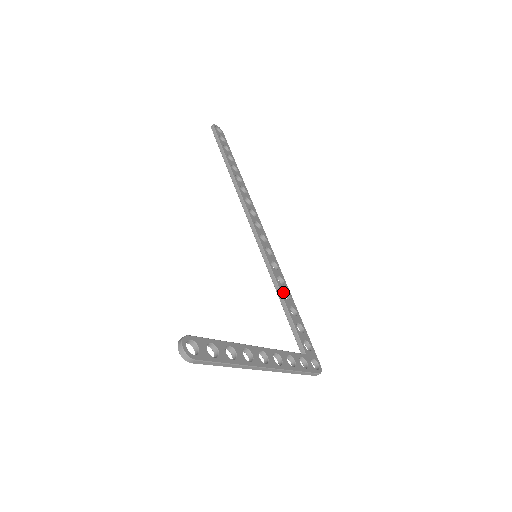
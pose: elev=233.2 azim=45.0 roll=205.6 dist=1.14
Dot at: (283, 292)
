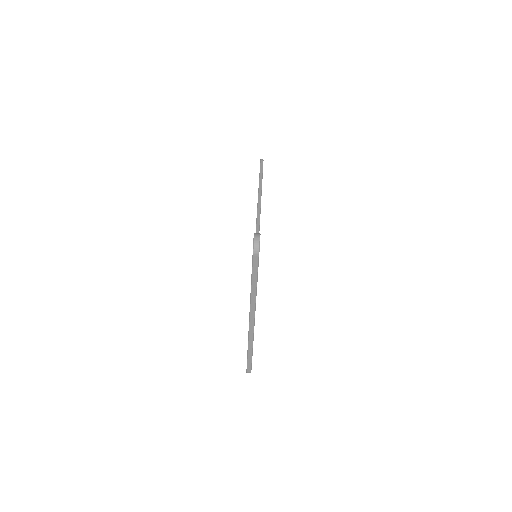
Dot at: occluded
